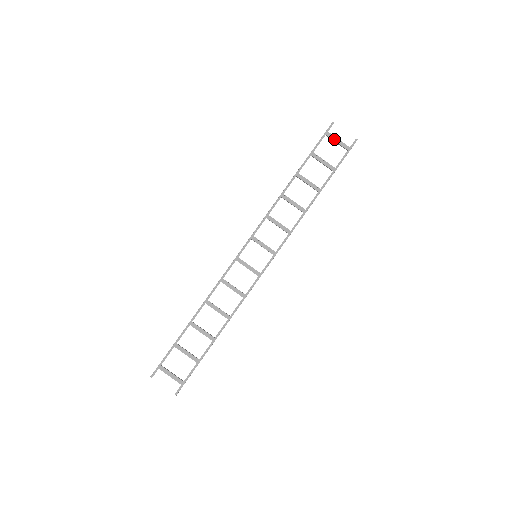
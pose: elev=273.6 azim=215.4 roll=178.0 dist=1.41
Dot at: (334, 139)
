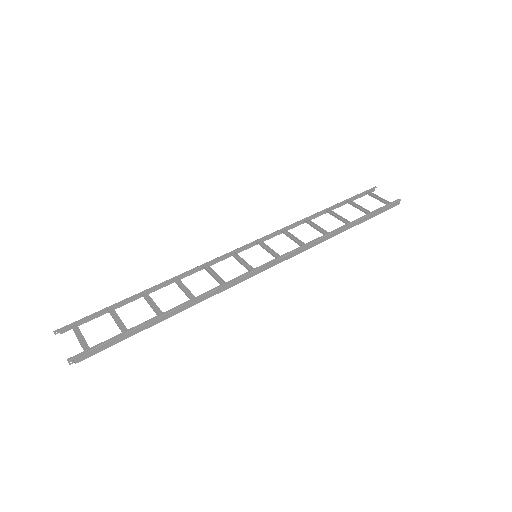
Dot at: (375, 197)
